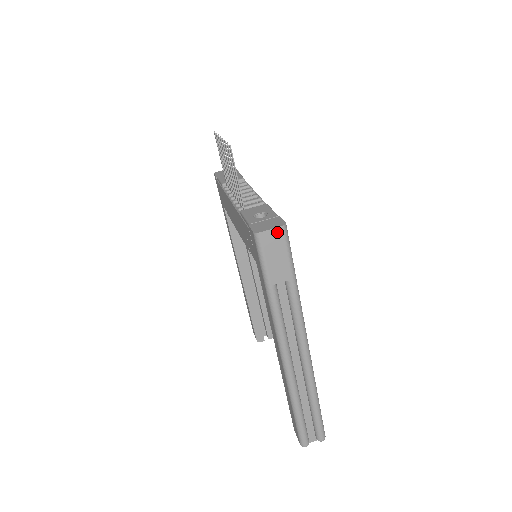
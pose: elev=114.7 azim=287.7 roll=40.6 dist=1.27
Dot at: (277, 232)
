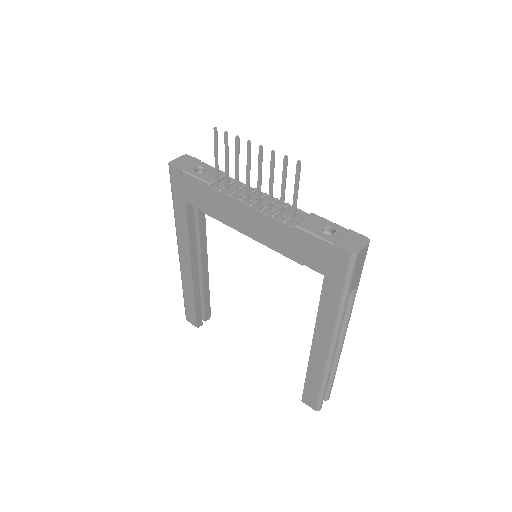
Dot at: (366, 248)
